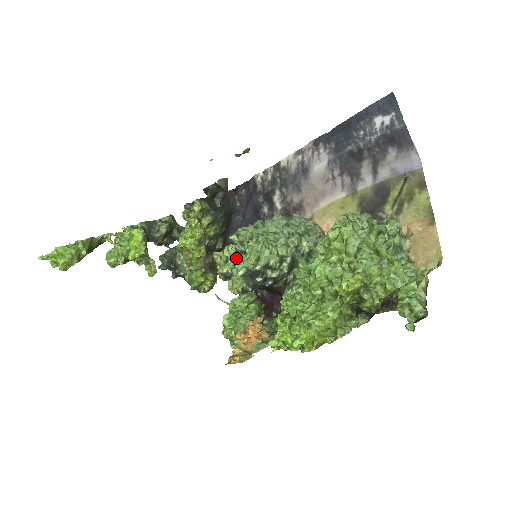
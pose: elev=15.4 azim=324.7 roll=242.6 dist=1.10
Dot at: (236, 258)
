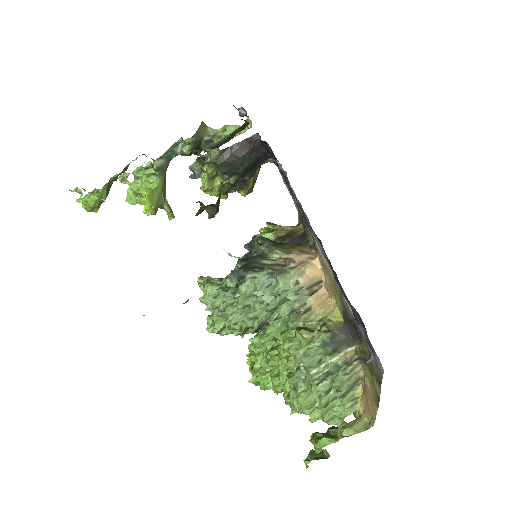
Dot at: occluded
